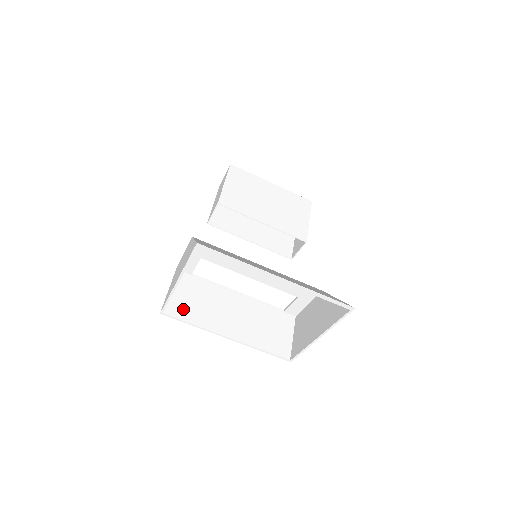
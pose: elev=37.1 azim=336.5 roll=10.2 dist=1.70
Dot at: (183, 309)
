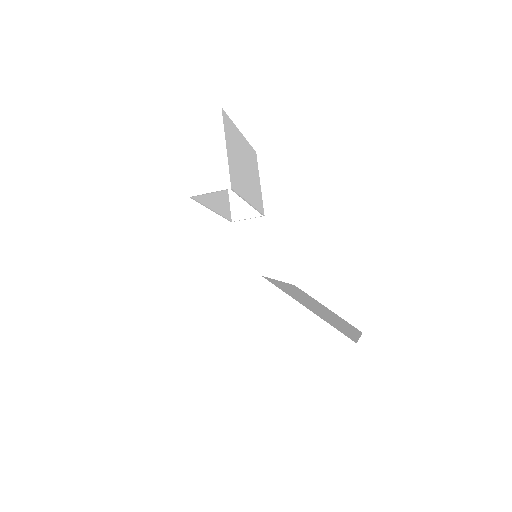
Dot at: occluded
